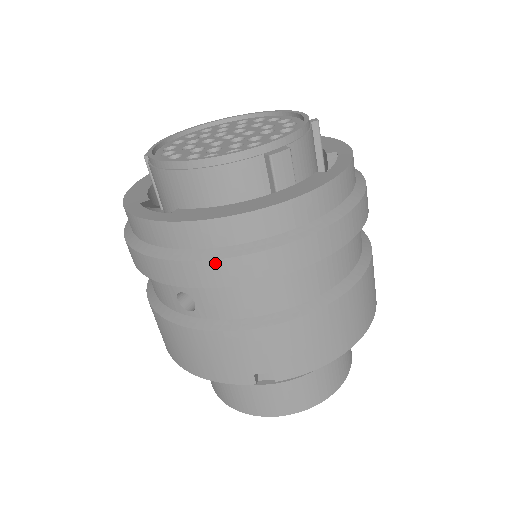
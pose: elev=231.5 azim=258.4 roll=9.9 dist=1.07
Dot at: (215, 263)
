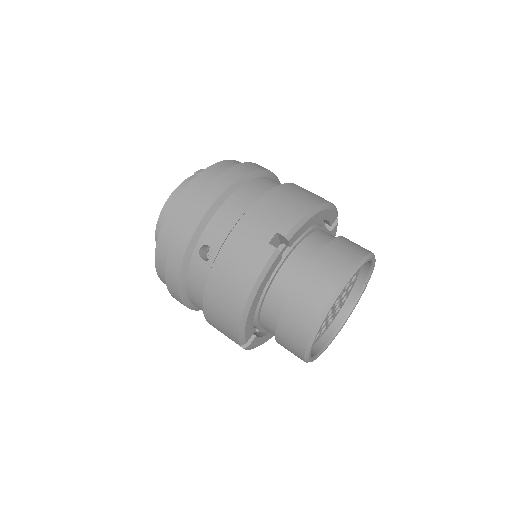
Dot at: (194, 204)
